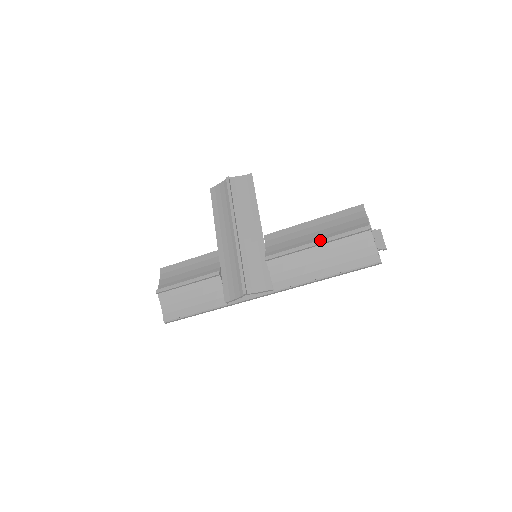
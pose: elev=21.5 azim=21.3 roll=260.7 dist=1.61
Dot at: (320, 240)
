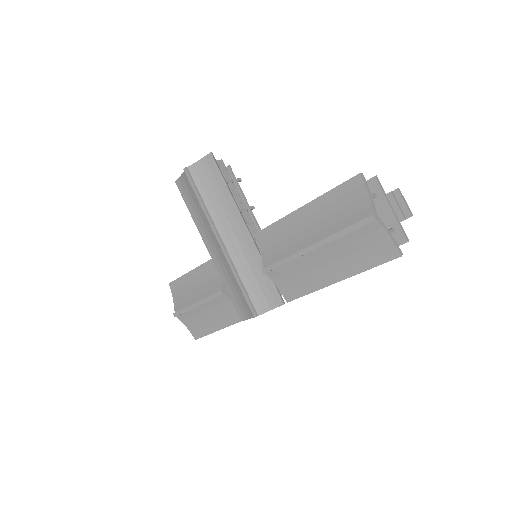
Dot at: (317, 243)
